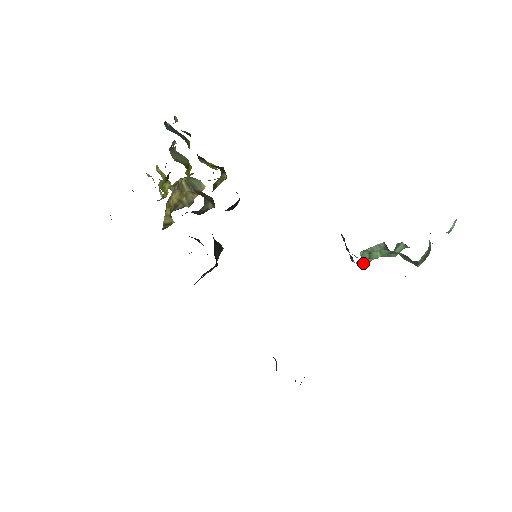
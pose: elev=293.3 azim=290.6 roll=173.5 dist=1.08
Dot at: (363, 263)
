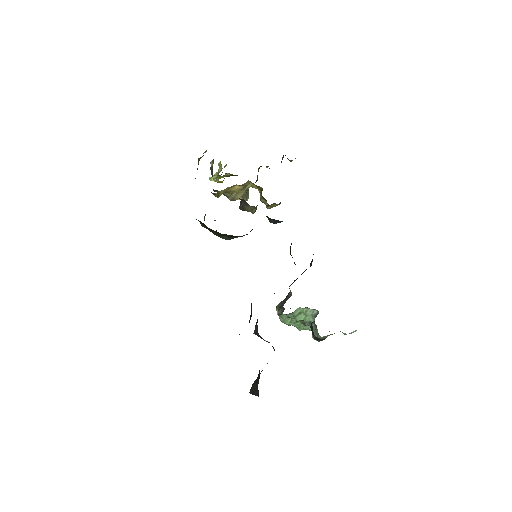
Dot at: (282, 319)
